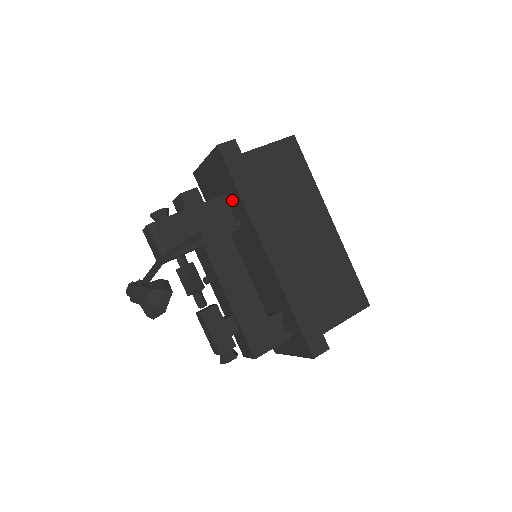
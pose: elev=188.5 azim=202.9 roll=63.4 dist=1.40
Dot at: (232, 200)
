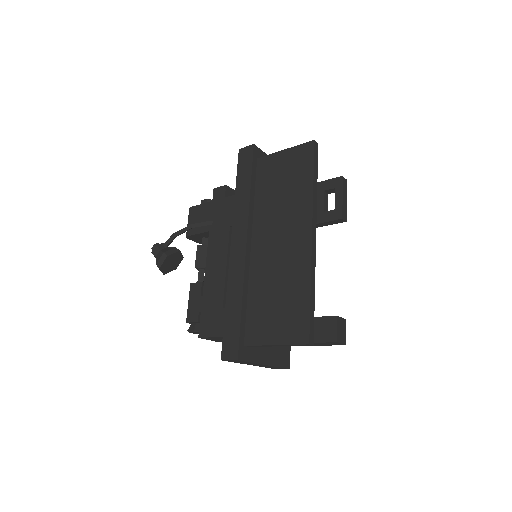
Dot at: occluded
